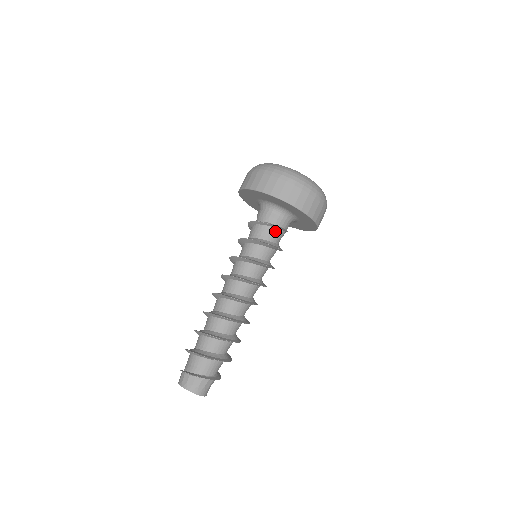
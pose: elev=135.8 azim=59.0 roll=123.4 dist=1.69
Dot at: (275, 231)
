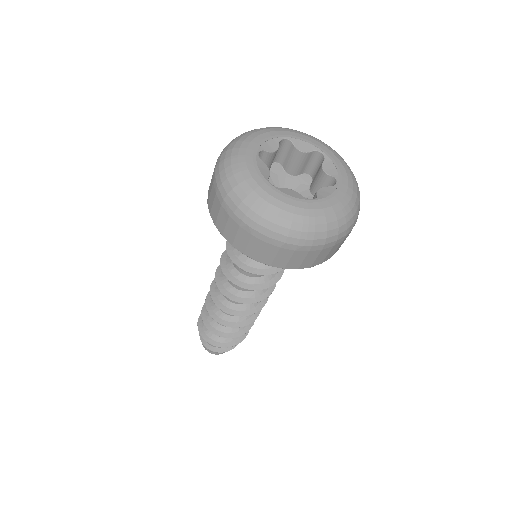
Dot at: occluded
